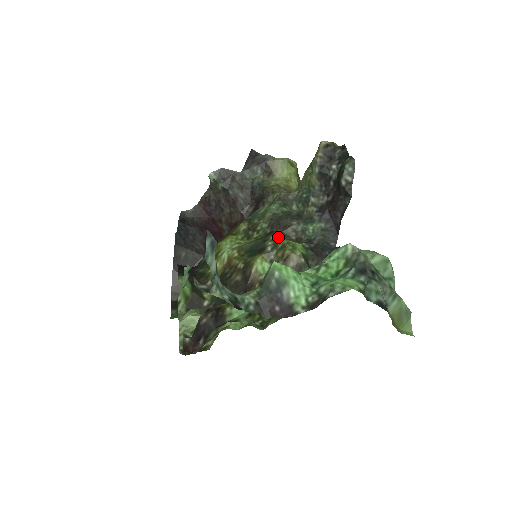
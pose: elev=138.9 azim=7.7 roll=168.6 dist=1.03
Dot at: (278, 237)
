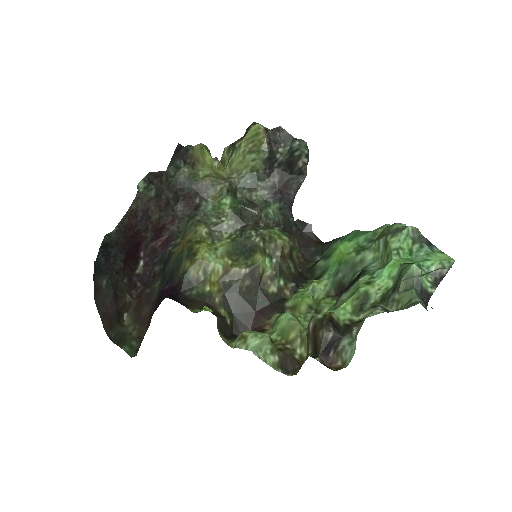
Dot at: (258, 230)
